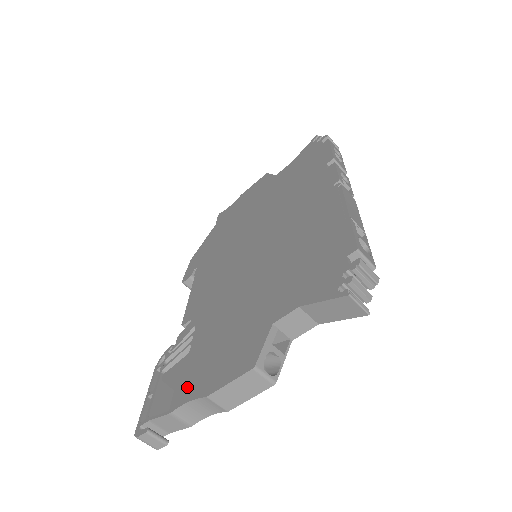
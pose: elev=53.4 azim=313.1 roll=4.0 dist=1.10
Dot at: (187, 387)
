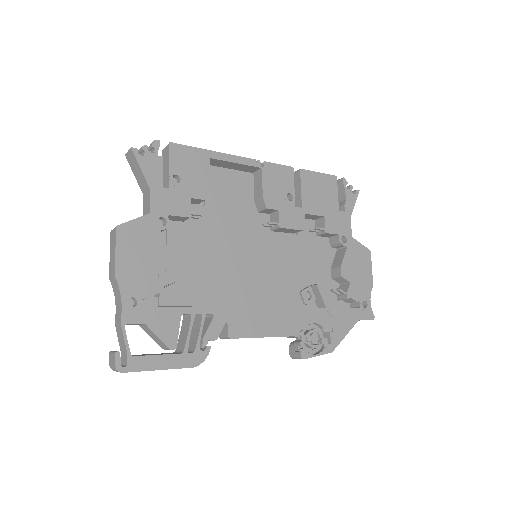
Dot at: occluded
